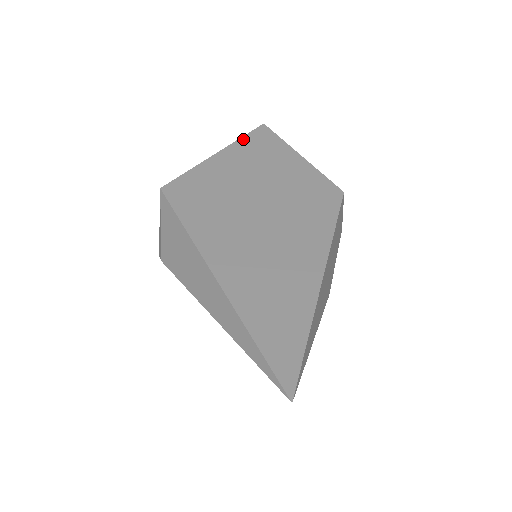
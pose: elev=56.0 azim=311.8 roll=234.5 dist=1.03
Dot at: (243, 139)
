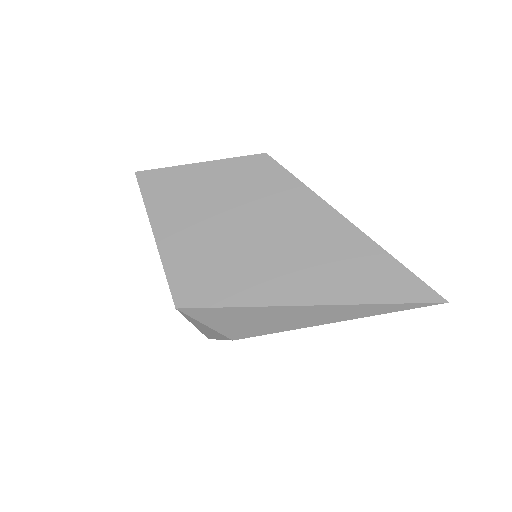
Dot at: (147, 202)
